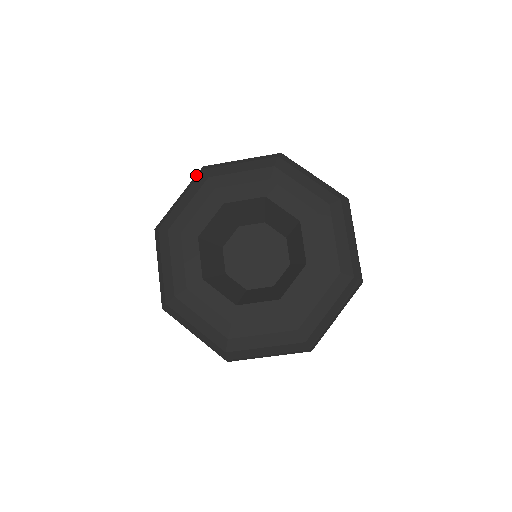
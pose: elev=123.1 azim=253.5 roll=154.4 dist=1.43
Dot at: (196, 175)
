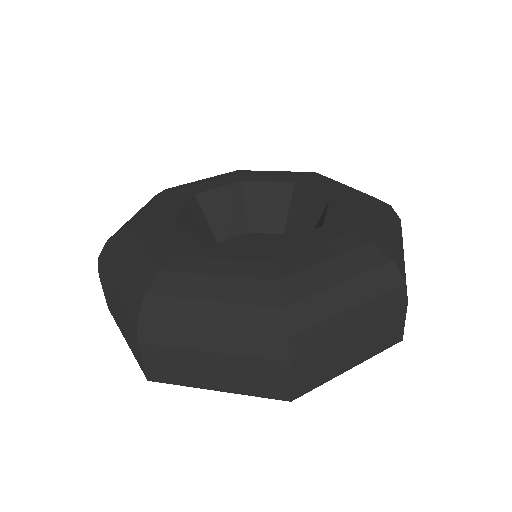
Dot at: occluded
